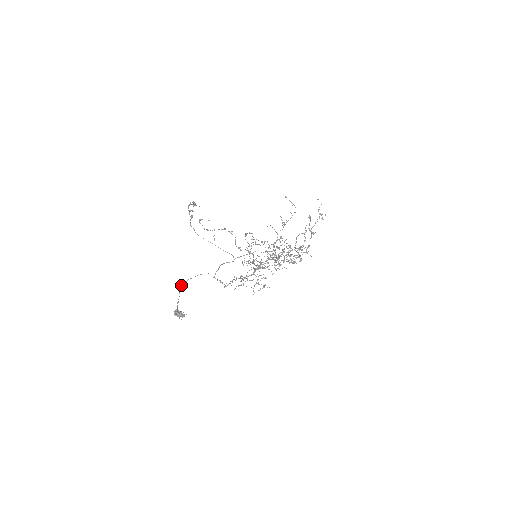
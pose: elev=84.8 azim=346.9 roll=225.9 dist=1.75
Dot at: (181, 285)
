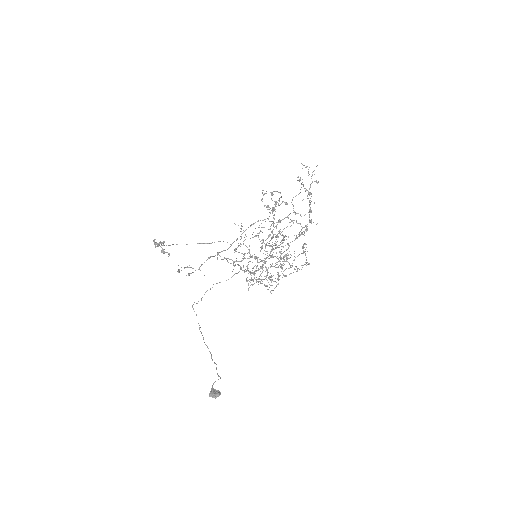
Dot at: (192, 305)
